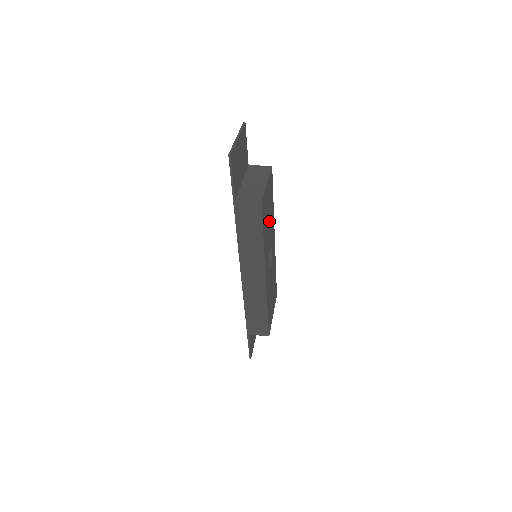
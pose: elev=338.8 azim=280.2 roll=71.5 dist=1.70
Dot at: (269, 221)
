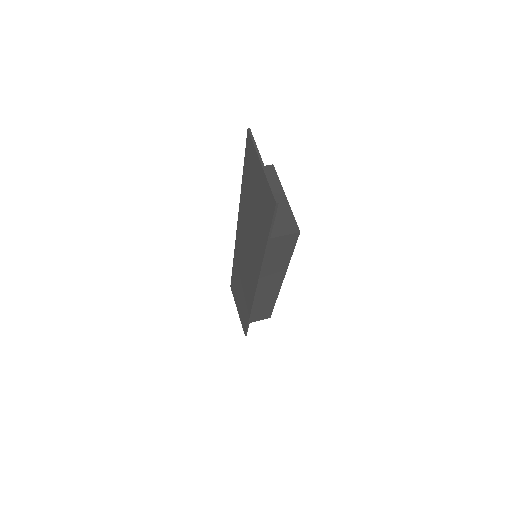
Dot at: occluded
